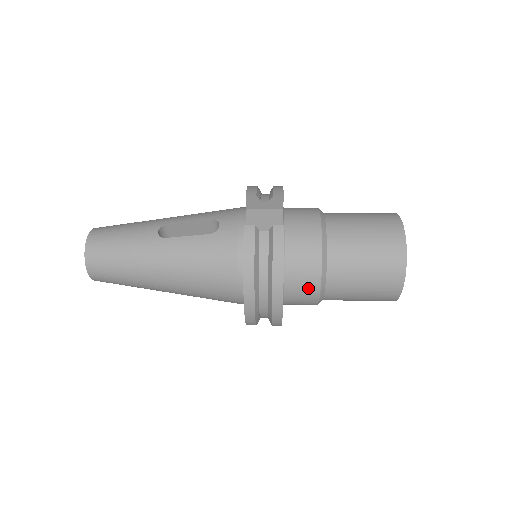
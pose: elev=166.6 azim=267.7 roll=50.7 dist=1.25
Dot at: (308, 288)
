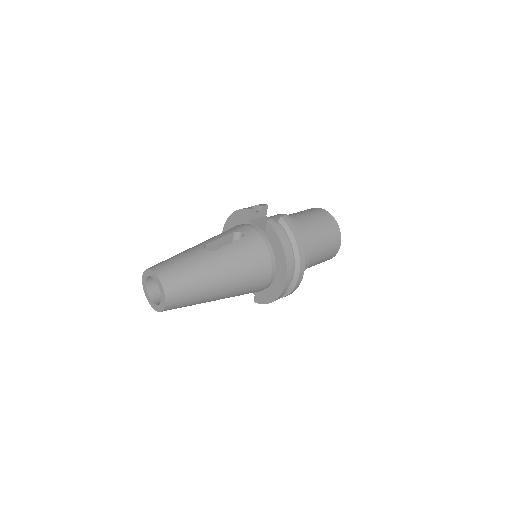
Dot at: (305, 254)
